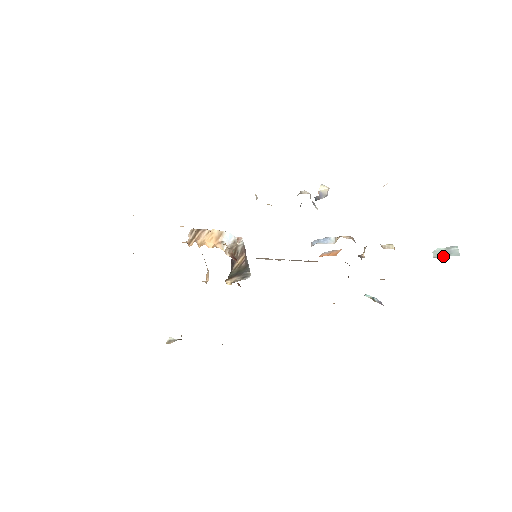
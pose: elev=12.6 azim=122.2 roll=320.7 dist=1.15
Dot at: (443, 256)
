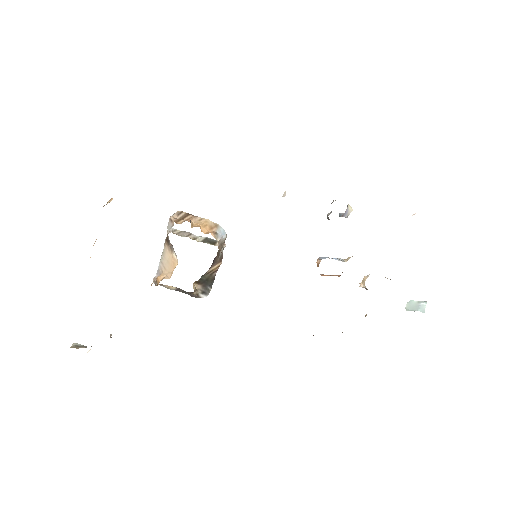
Dot at: (412, 309)
